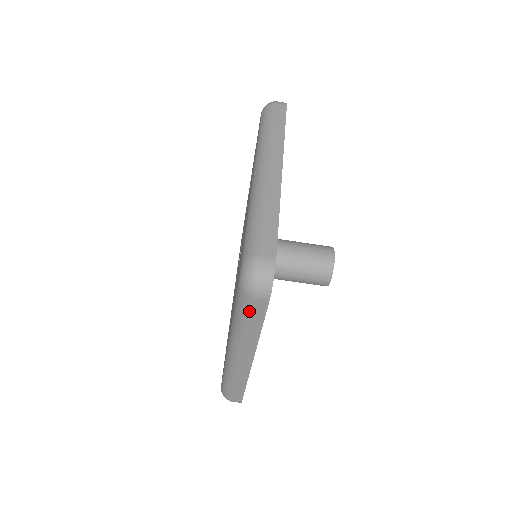
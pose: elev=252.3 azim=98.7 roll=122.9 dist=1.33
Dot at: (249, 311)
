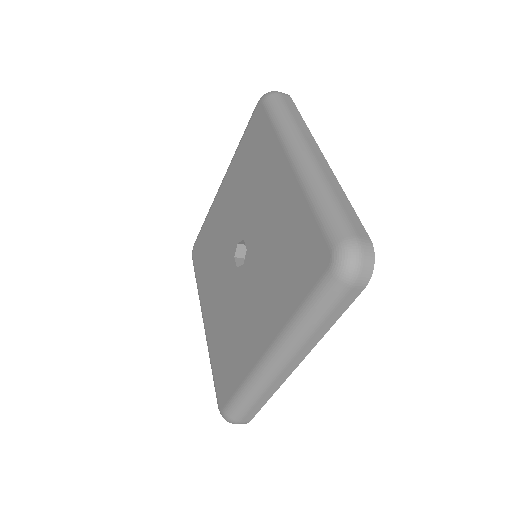
Dot at: occluded
